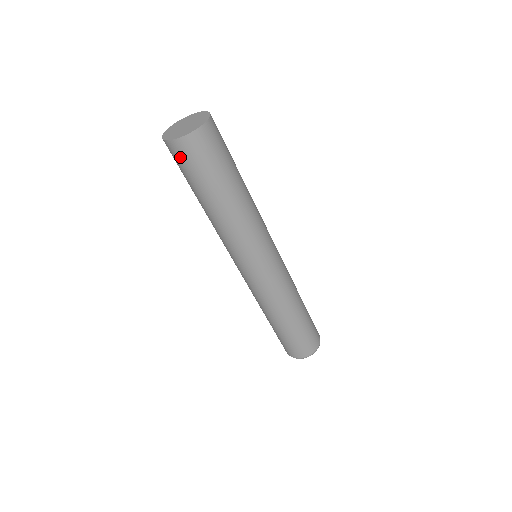
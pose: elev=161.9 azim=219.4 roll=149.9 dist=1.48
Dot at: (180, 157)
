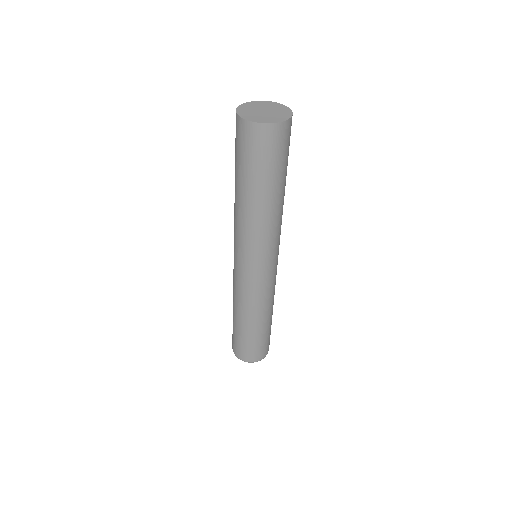
Dot at: (266, 143)
